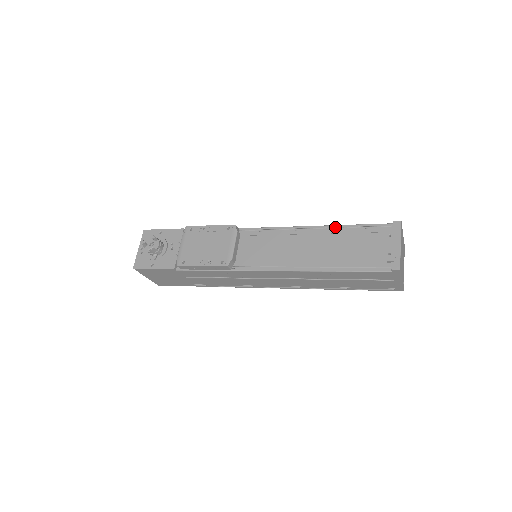
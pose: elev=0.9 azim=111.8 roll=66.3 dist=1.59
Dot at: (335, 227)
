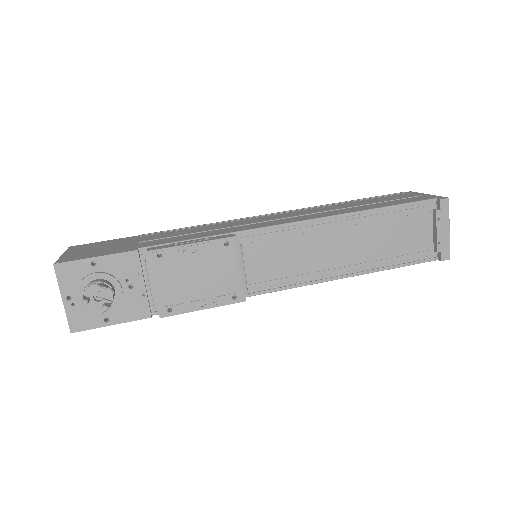
Dot at: (370, 212)
